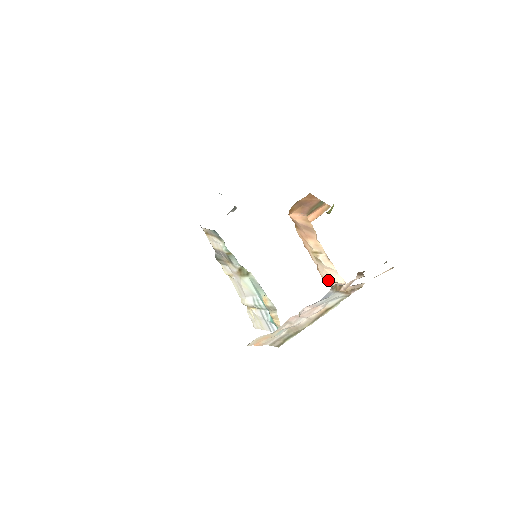
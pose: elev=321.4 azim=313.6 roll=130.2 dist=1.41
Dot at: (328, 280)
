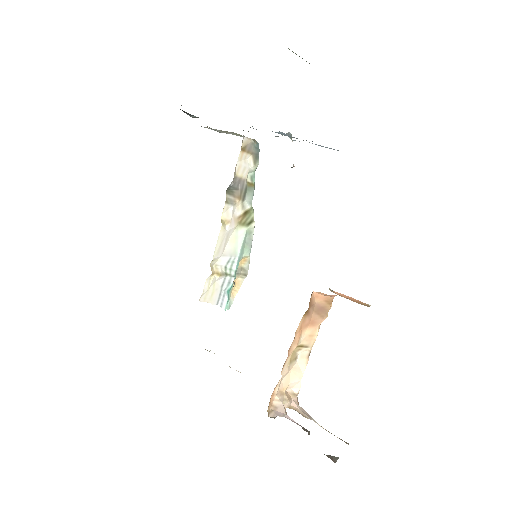
Dot at: (277, 398)
